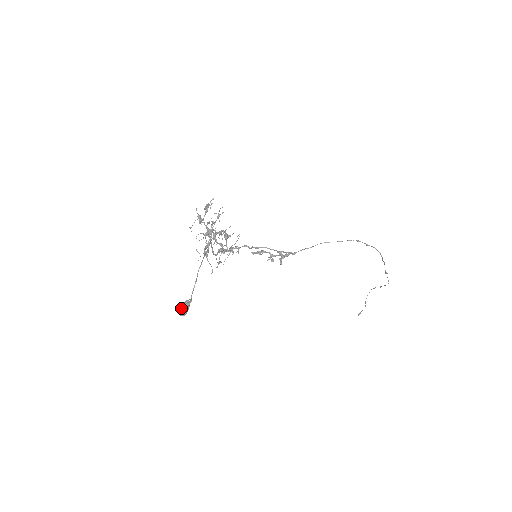
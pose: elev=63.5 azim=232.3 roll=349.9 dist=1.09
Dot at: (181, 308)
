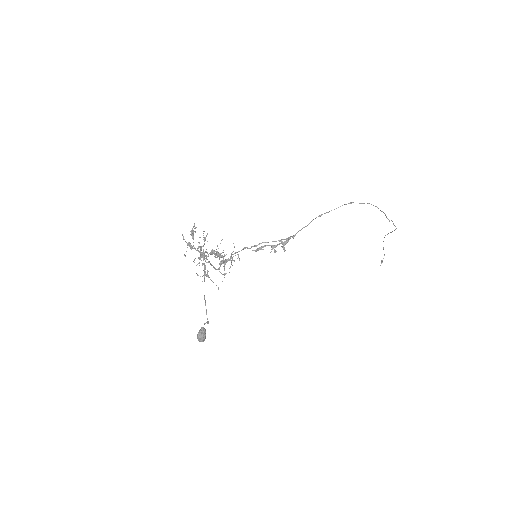
Dot at: (198, 337)
